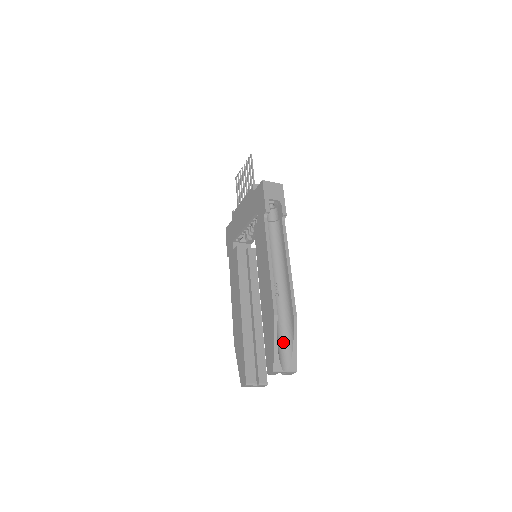
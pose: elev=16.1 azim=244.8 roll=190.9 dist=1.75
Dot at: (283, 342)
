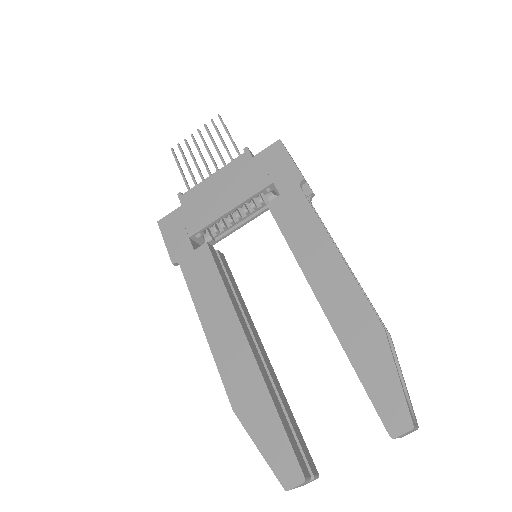
Dot at: occluded
